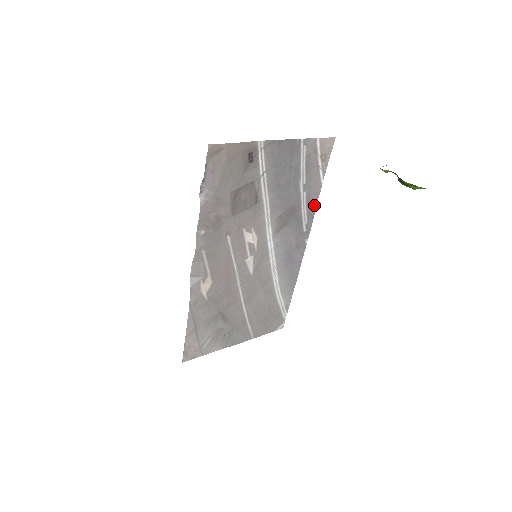
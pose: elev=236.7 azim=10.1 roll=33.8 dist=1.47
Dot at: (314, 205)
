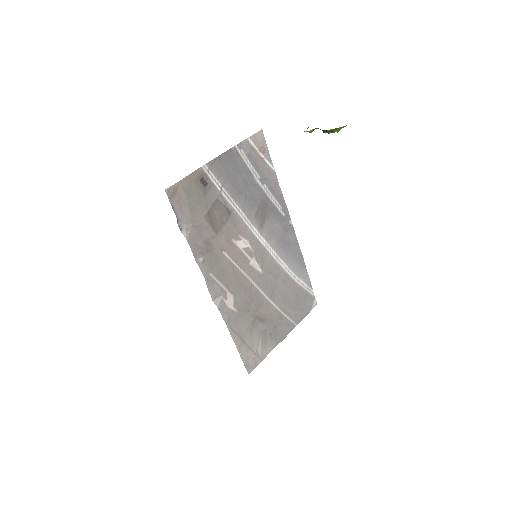
Dot at: (279, 191)
